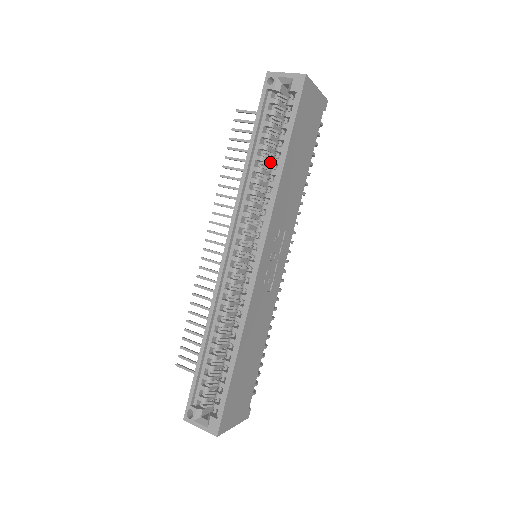
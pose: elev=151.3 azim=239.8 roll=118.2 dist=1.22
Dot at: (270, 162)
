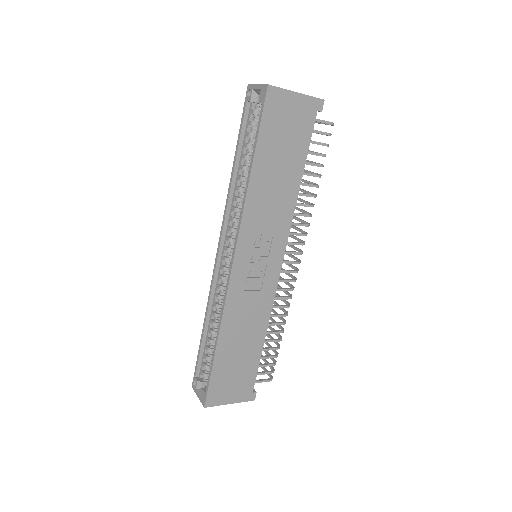
Dot at: occluded
